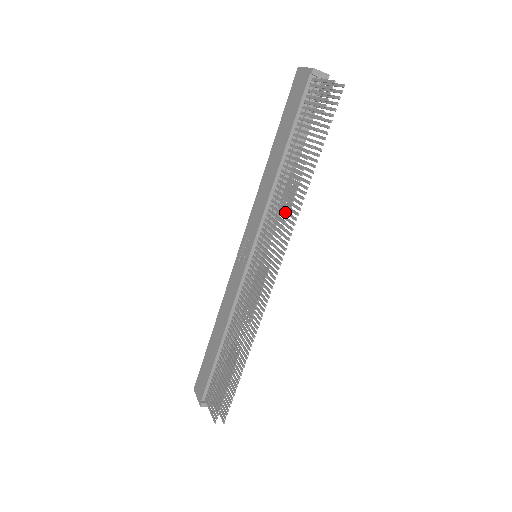
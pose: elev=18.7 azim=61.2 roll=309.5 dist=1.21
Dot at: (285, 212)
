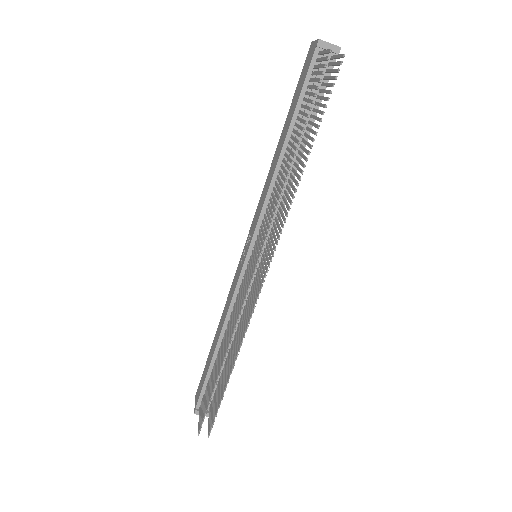
Dot at: (282, 207)
